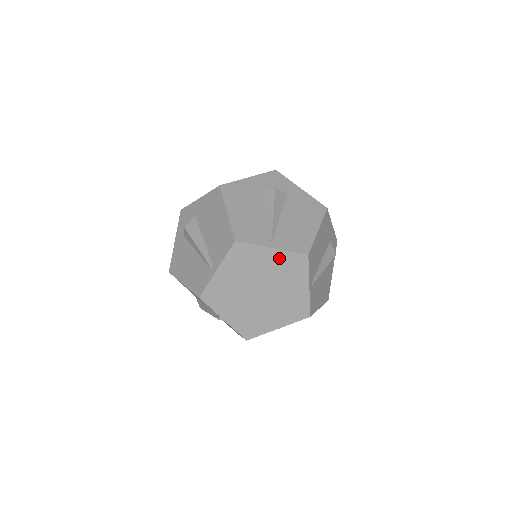
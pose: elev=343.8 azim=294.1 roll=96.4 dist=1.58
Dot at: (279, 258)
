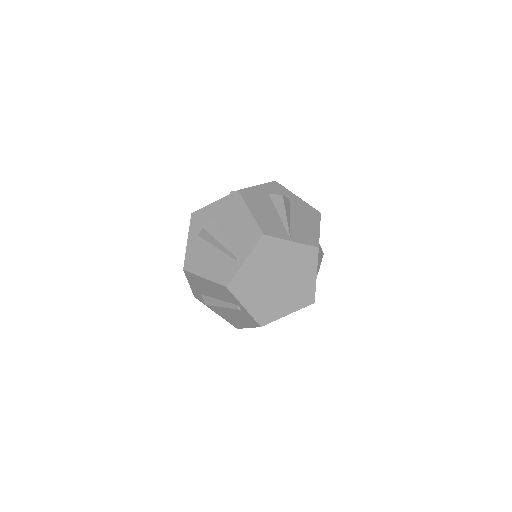
Dot at: (296, 250)
